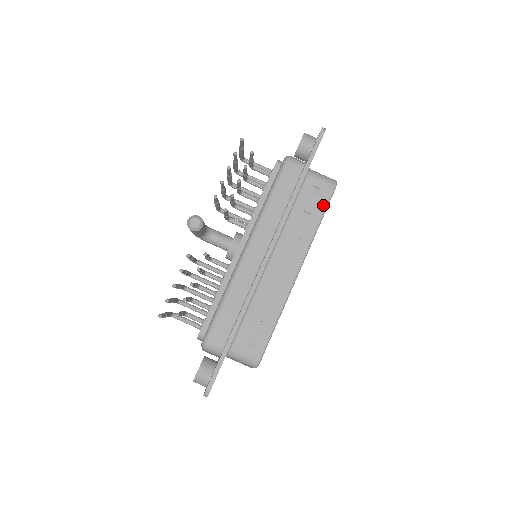
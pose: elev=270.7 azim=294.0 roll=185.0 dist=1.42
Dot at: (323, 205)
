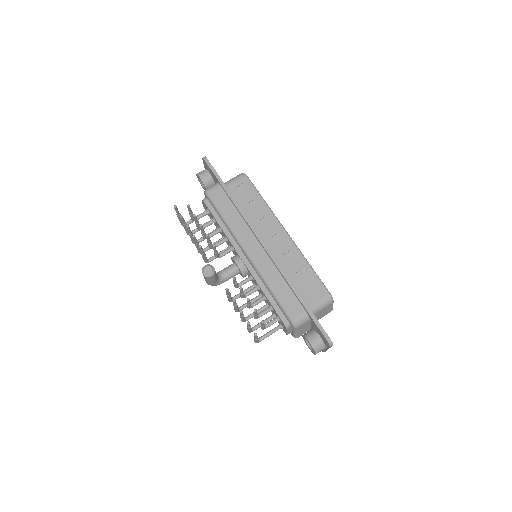
Dot at: (252, 189)
